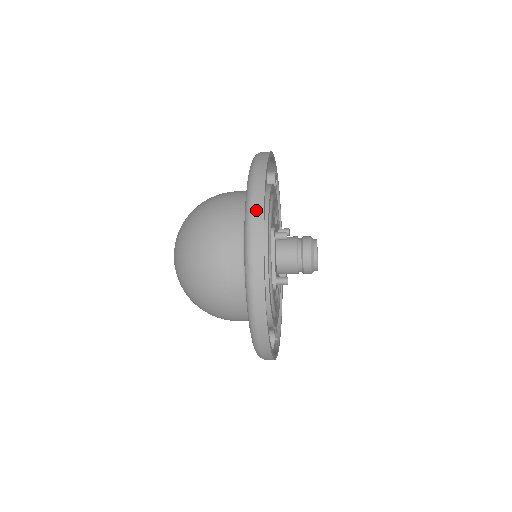
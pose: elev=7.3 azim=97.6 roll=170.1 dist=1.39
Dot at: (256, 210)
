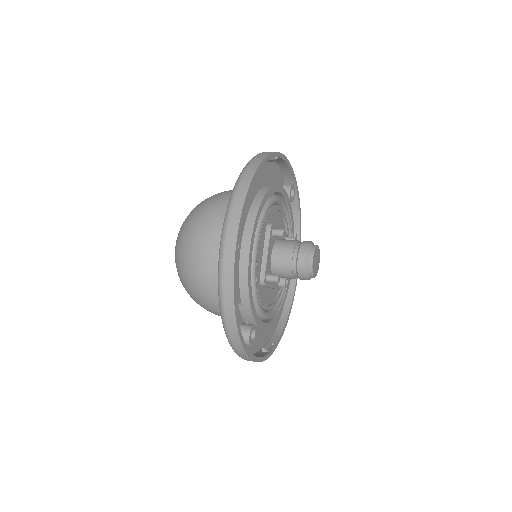
Dot at: (243, 183)
